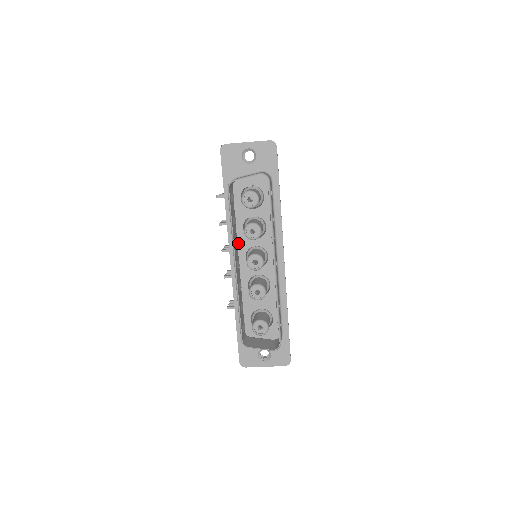
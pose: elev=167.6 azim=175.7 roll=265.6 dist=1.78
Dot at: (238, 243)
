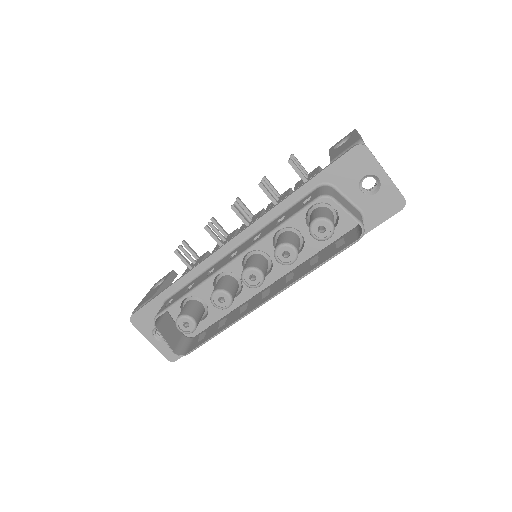
Dot at: occluded
